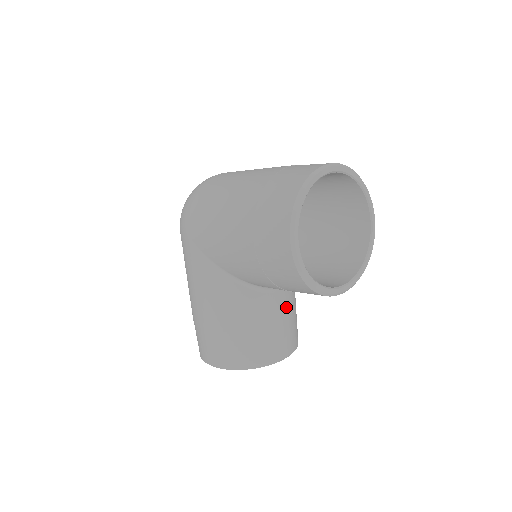
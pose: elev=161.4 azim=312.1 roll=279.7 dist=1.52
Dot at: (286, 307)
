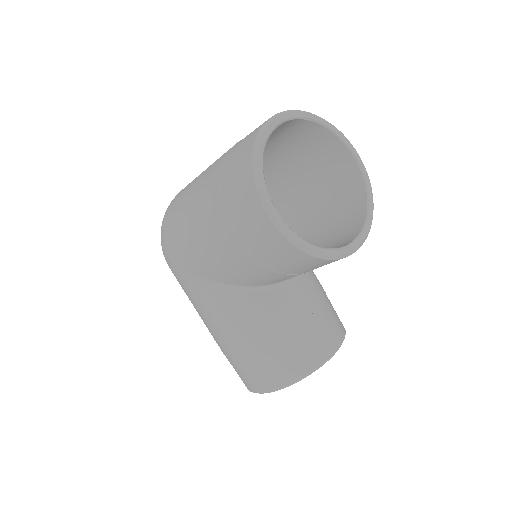
Dot at: (311, 296)
